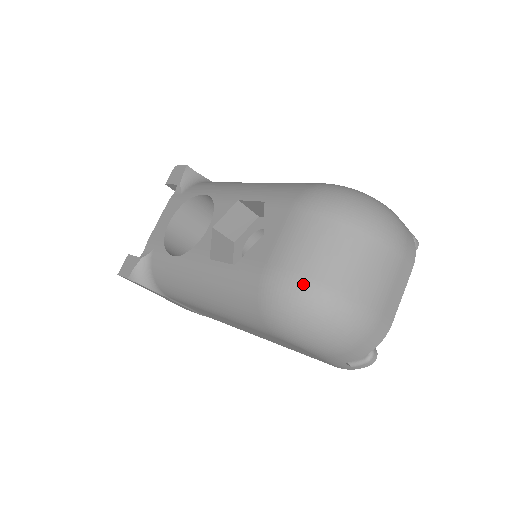
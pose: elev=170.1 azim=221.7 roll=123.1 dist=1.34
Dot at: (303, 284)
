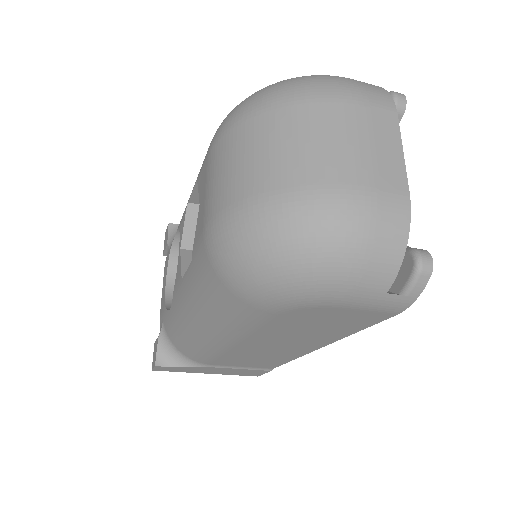
Dot at: (238, 212)
